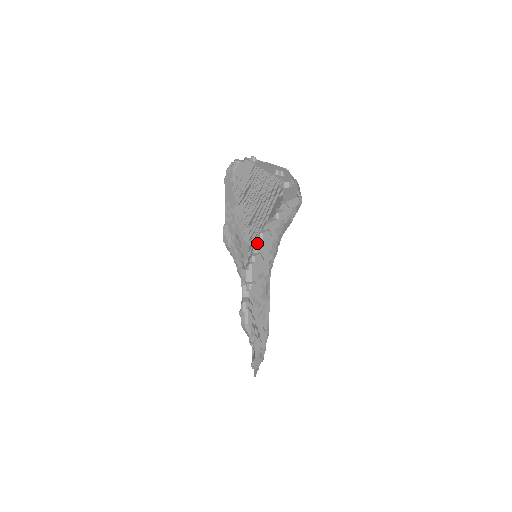
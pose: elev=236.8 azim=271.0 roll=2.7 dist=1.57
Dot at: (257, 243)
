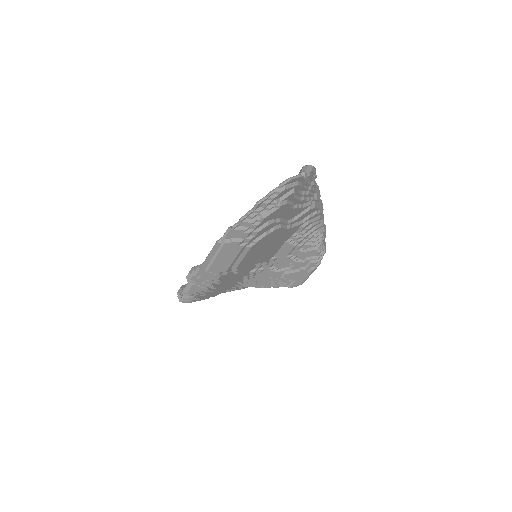
Dot at: occluded
